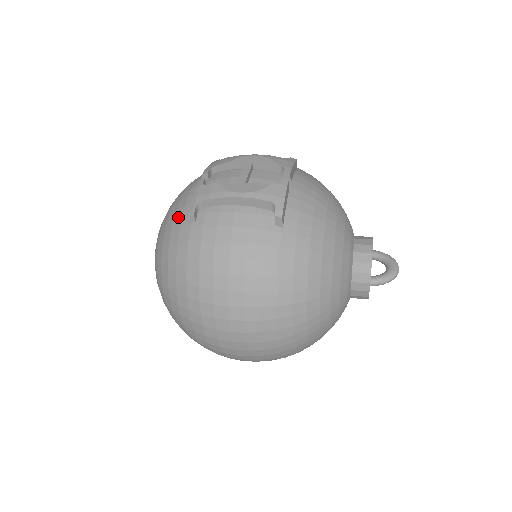
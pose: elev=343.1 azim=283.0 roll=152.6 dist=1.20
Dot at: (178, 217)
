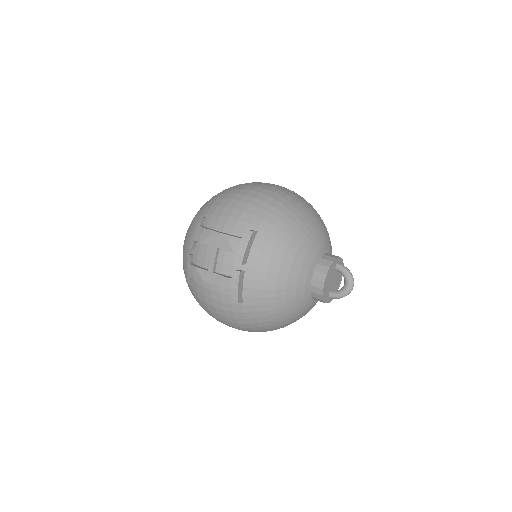
Dot at: (185, 271)
